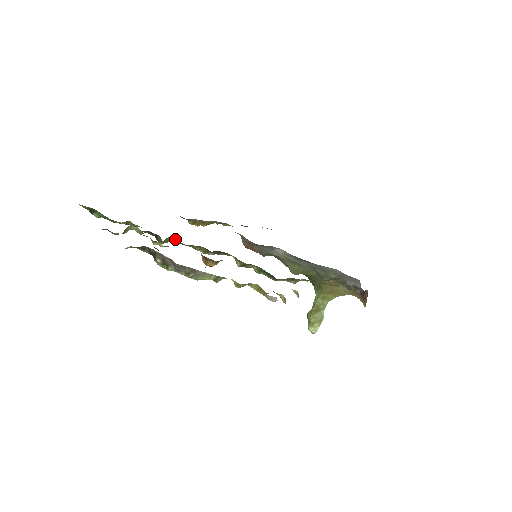
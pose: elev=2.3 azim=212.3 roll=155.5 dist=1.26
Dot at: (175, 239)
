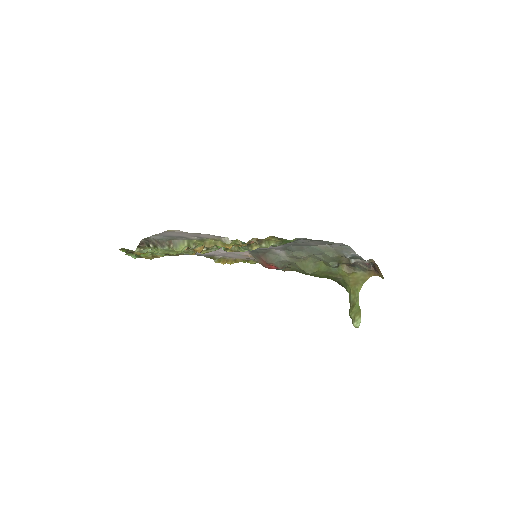
Dot at: occluded
